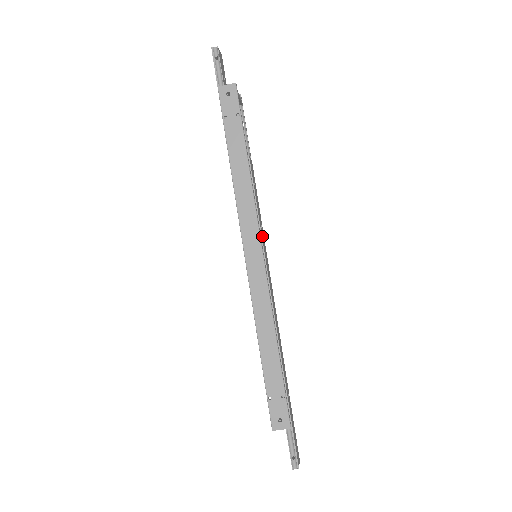
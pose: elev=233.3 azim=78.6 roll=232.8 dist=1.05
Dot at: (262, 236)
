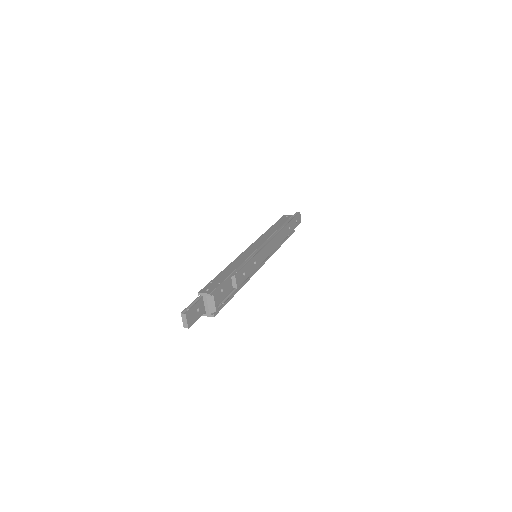
Dot at: (258, 264)
